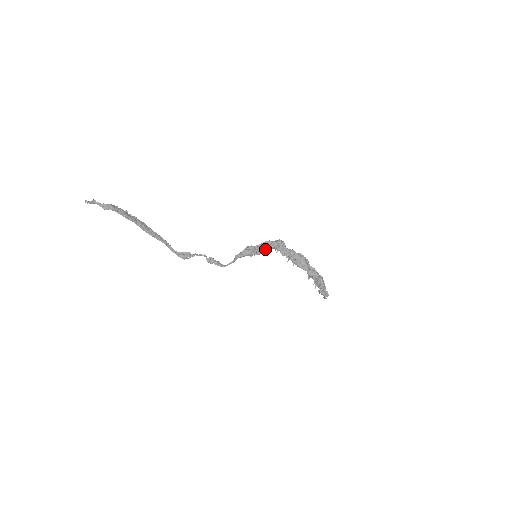
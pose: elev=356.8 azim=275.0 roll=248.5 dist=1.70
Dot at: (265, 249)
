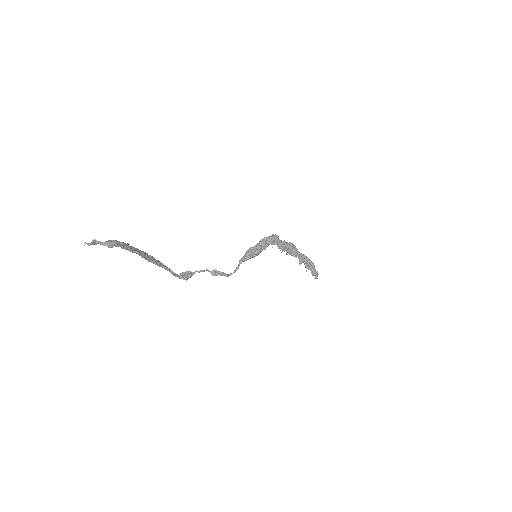
Dot at: (264, 247)
